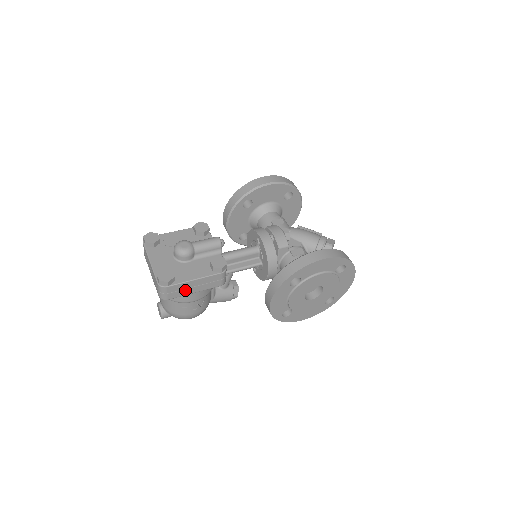
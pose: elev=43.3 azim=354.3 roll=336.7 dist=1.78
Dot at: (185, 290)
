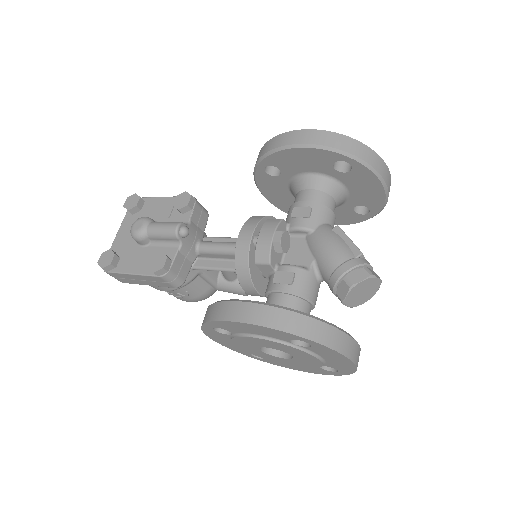
Dot at: (132, 280)
